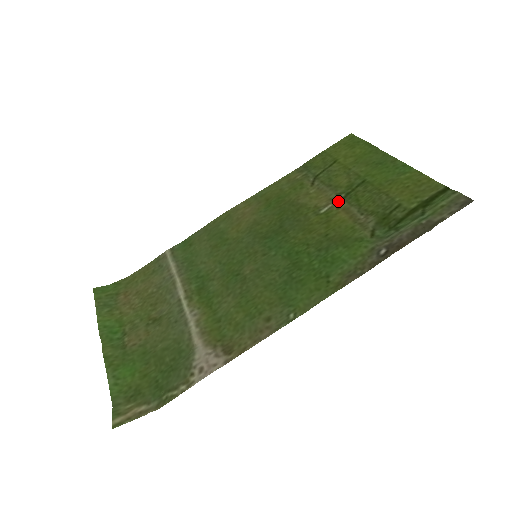
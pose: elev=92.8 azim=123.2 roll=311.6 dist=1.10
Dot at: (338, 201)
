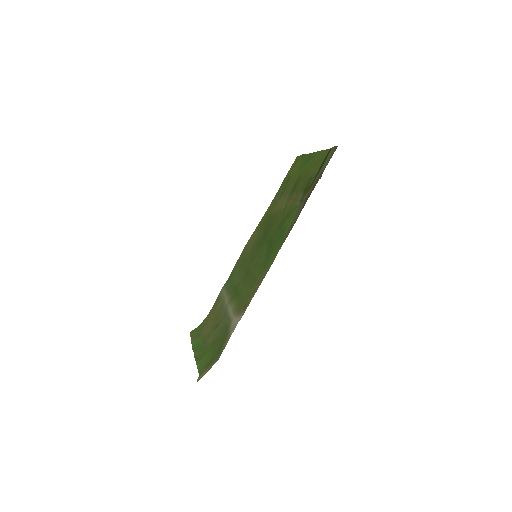
Dot at: (289, 197)
